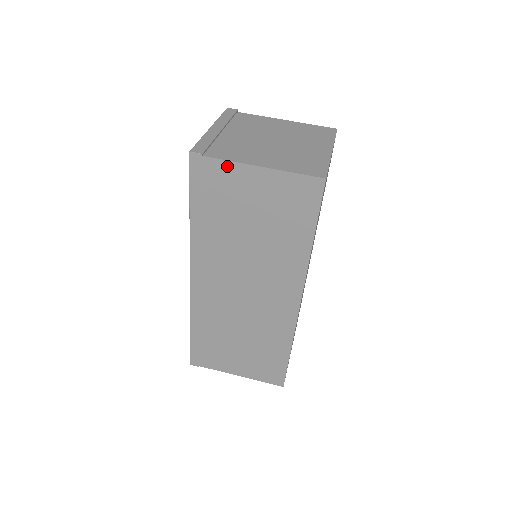
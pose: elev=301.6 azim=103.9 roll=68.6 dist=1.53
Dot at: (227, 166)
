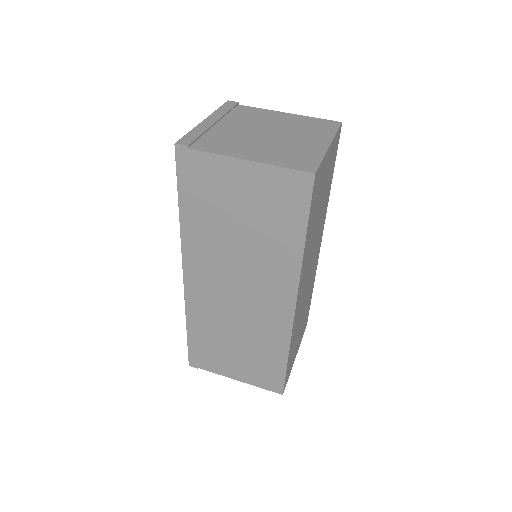
Dot at: (213, 159)
